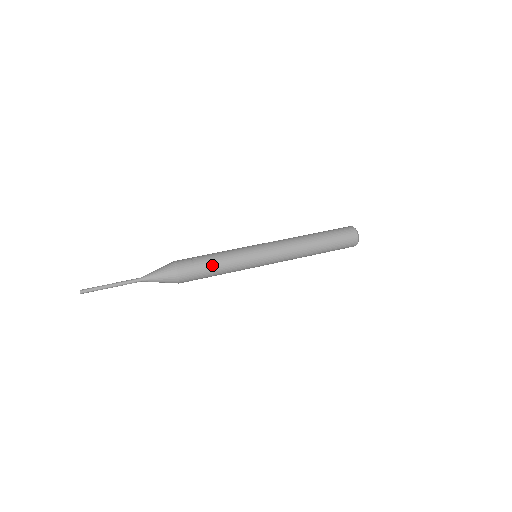
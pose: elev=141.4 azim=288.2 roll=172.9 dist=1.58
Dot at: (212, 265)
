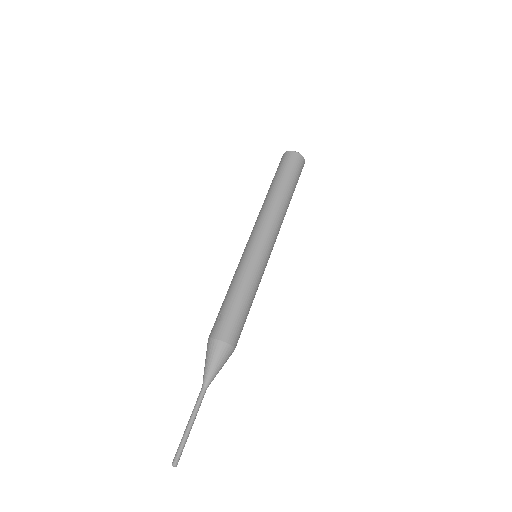
Dot at: (238, 301)
